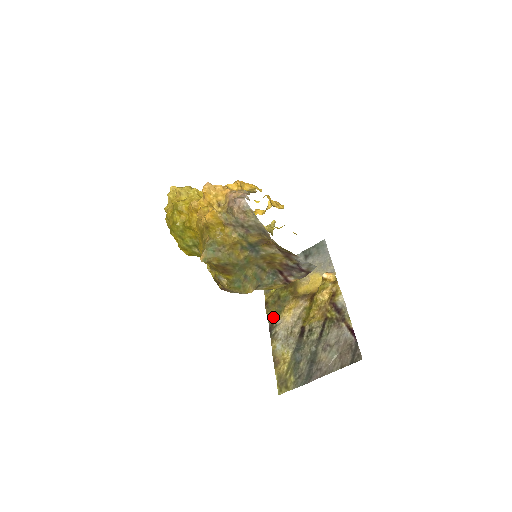
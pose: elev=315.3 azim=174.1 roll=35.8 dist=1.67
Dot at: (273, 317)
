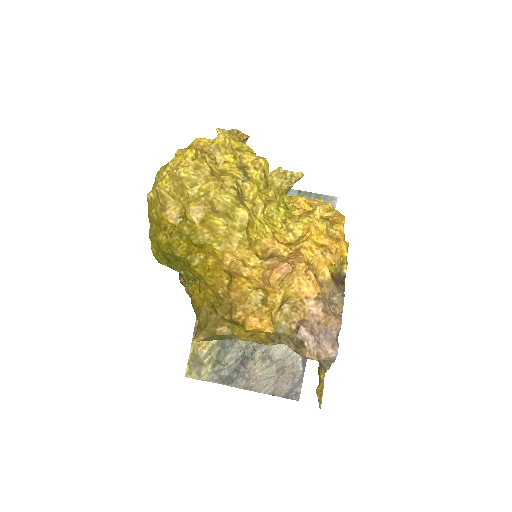
Dot at: occluded
